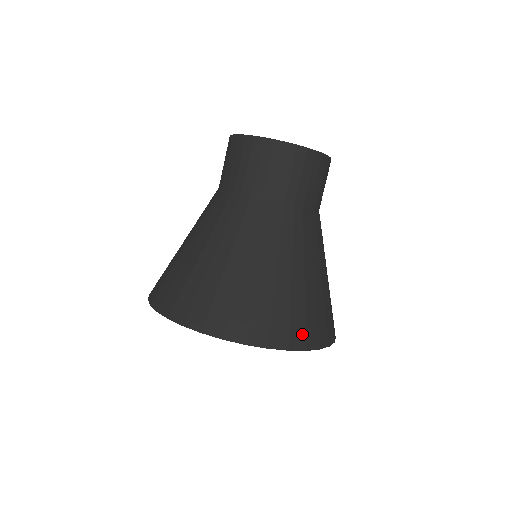
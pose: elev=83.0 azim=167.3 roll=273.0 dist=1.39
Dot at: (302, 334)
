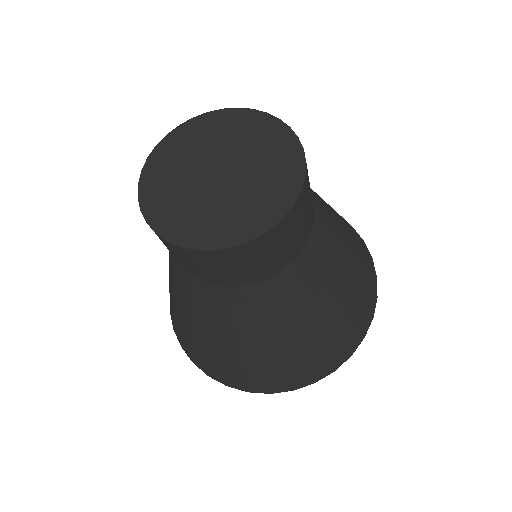
Dot at: (371, 296)
